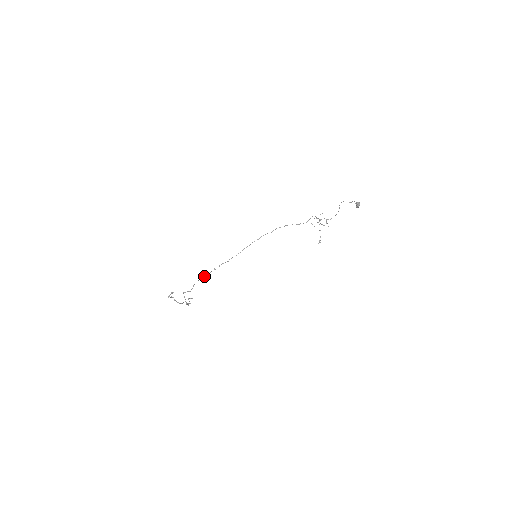
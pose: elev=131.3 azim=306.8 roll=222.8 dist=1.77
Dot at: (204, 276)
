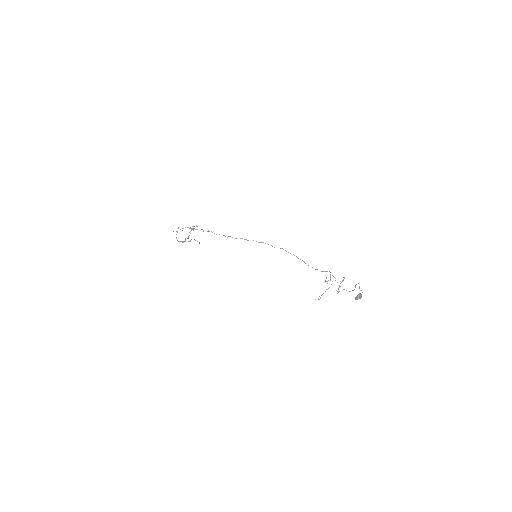
Dot at: (193, 228)
